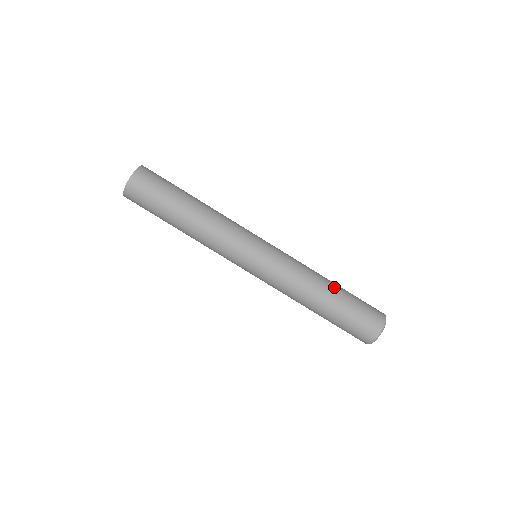
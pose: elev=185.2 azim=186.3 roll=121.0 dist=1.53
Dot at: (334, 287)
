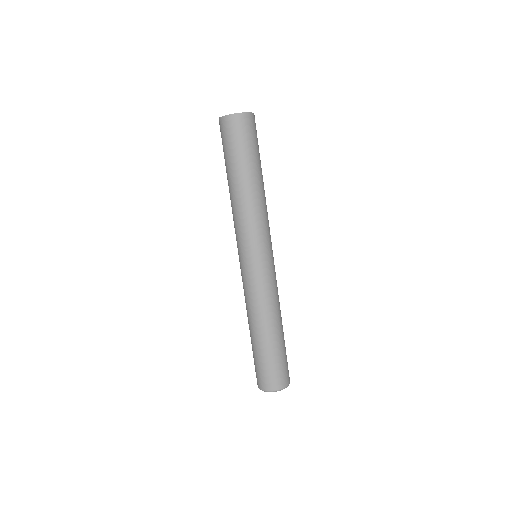
Dot at: (269, 335)
